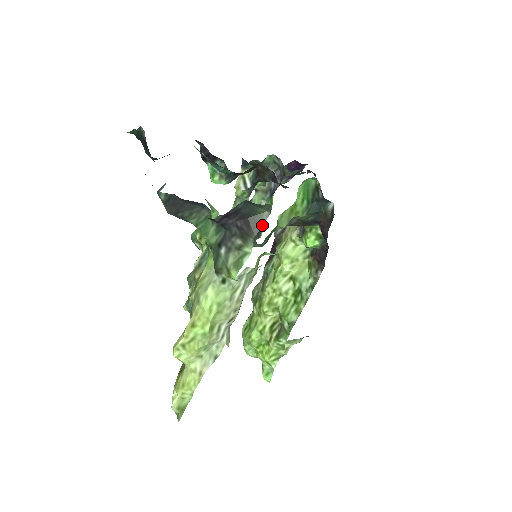
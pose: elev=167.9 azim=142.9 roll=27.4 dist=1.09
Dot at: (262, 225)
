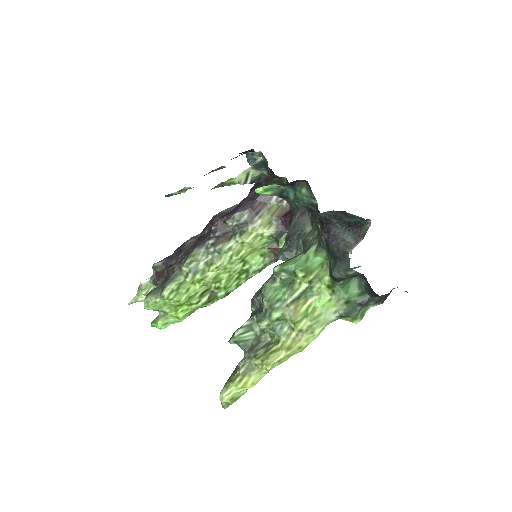
Dot at: occluded
